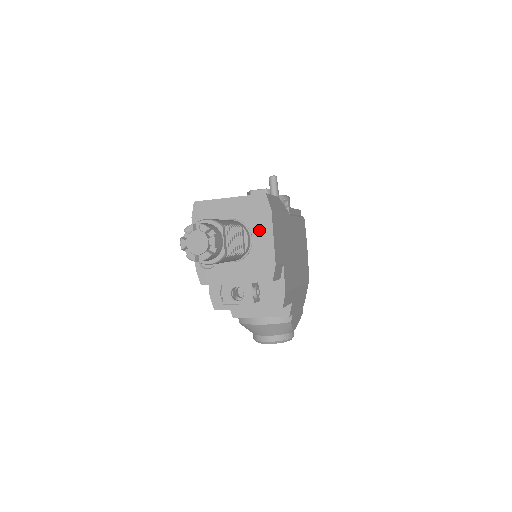
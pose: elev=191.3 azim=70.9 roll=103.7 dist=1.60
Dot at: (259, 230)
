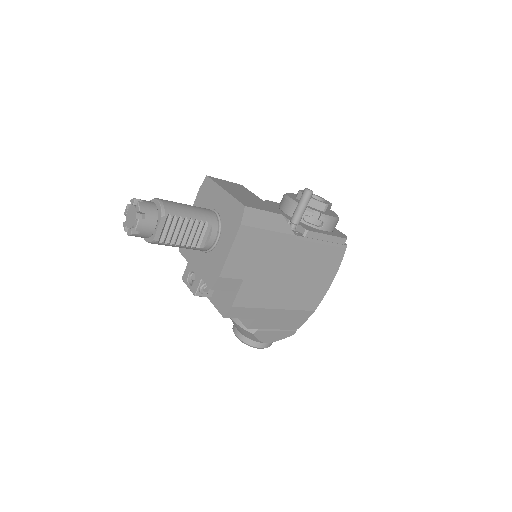
Dot at: (225, 236)
